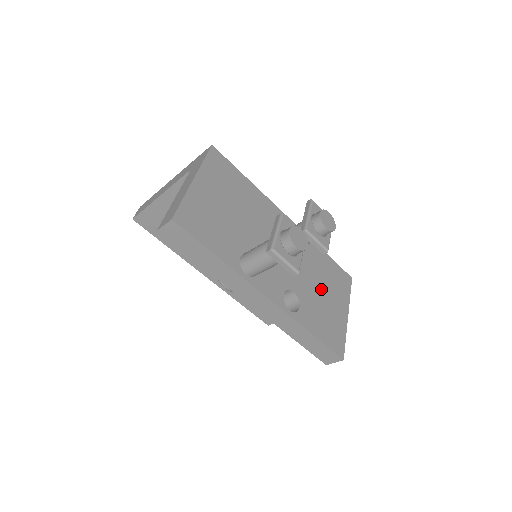
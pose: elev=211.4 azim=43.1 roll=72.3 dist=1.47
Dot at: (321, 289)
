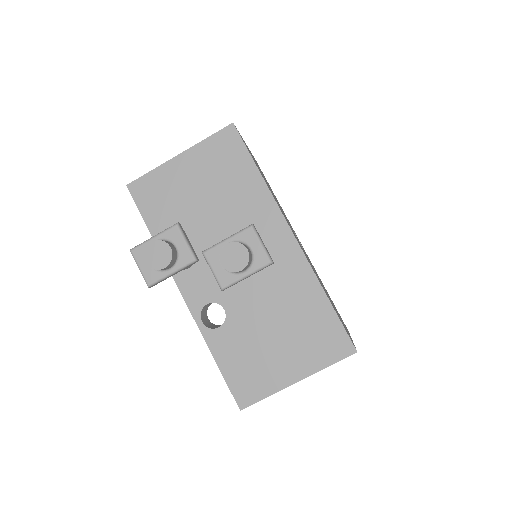
Dot at: (275, 330)
